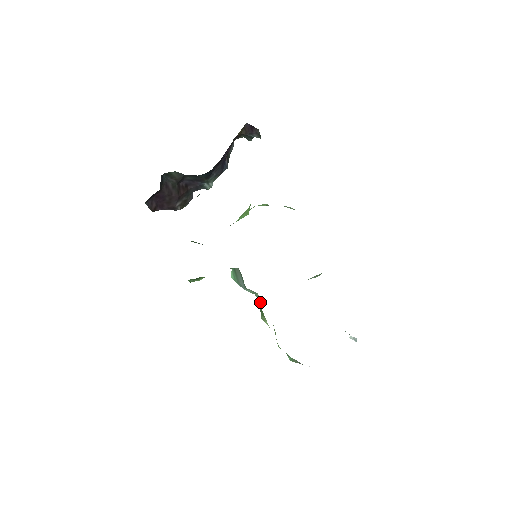
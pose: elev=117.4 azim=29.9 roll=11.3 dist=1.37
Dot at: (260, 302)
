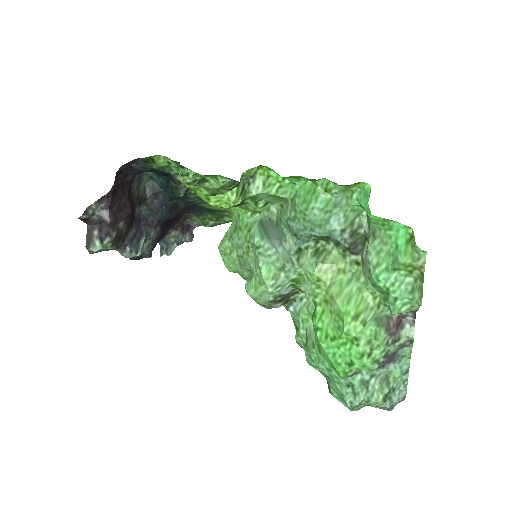
Dot at: (299, 264)
